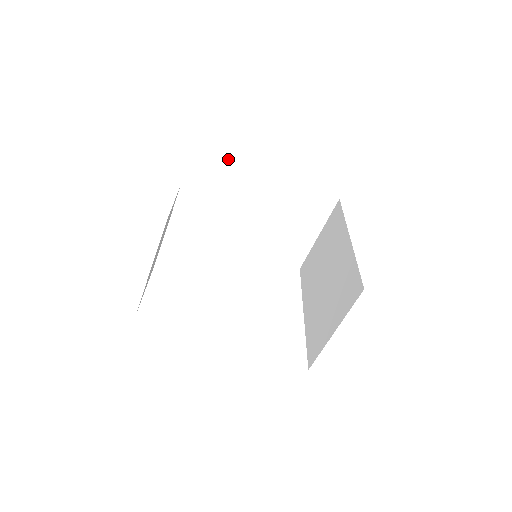
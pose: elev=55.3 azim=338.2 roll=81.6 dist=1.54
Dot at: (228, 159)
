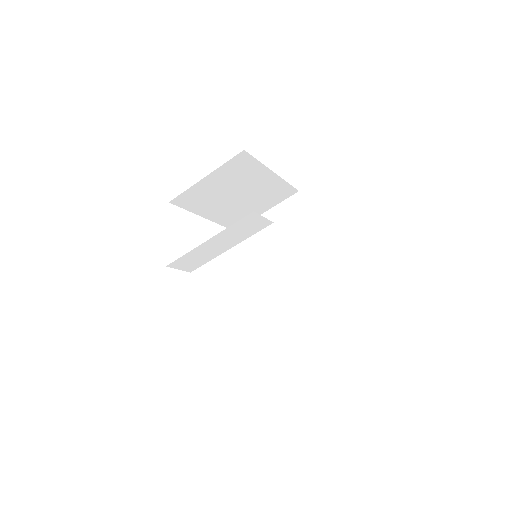
Dot at: (243, 151)
